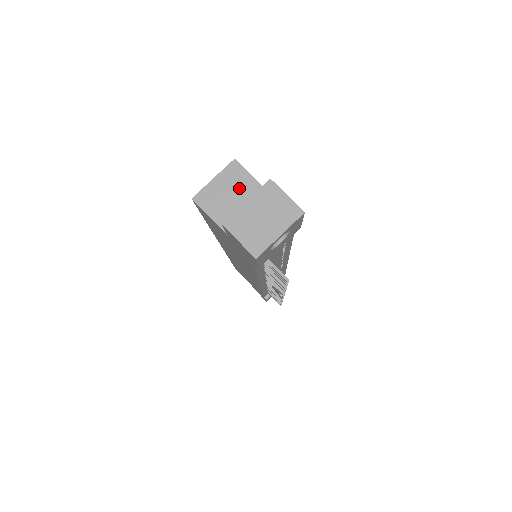
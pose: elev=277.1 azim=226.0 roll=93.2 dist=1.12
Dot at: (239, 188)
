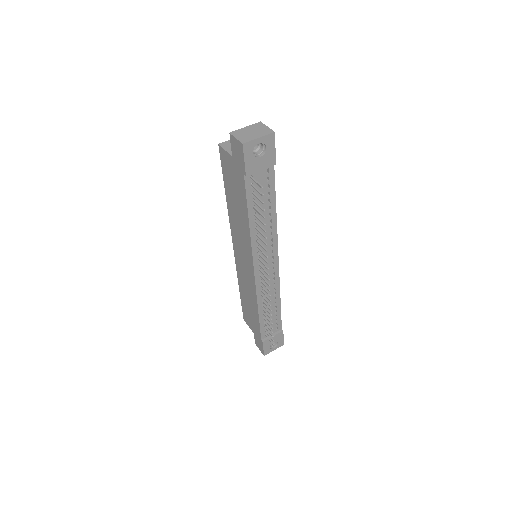
Dot at: occluded
